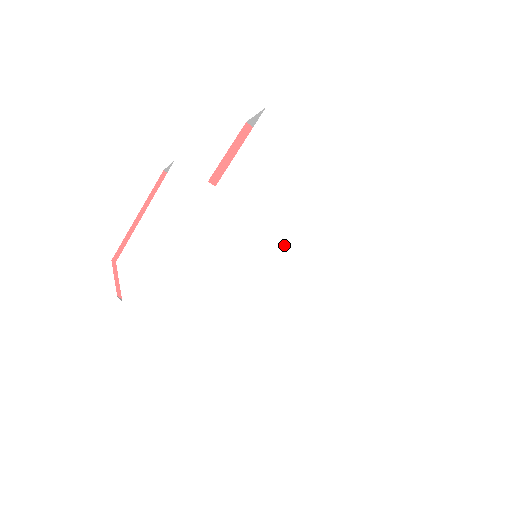
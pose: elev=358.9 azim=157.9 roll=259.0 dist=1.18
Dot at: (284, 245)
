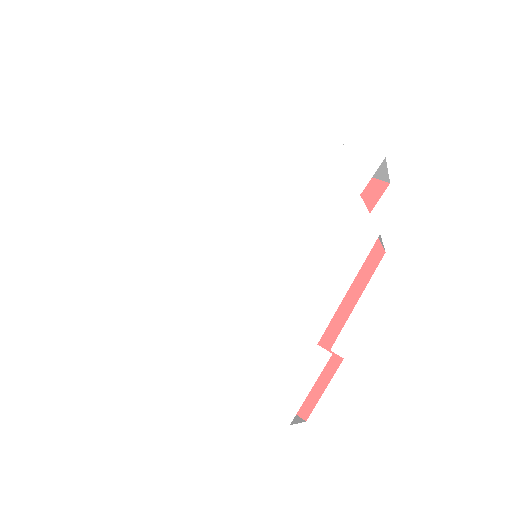
Dot at: (265, 234)
